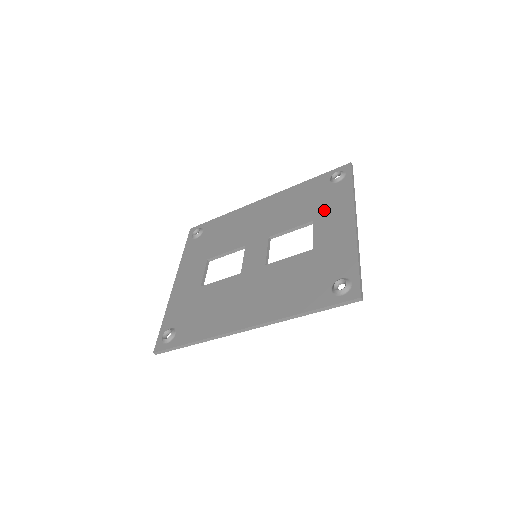
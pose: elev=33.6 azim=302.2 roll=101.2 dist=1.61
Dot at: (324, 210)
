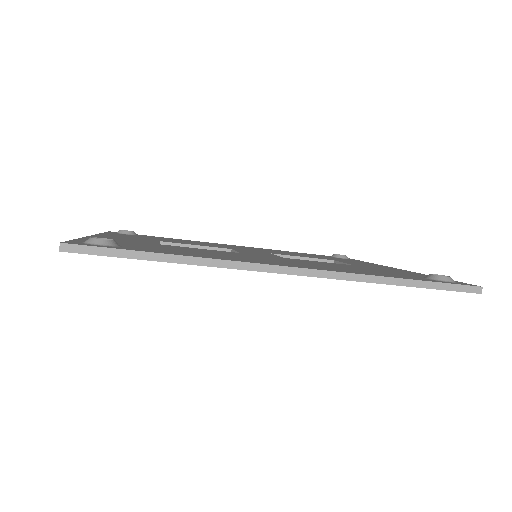
Dot at: occluded
